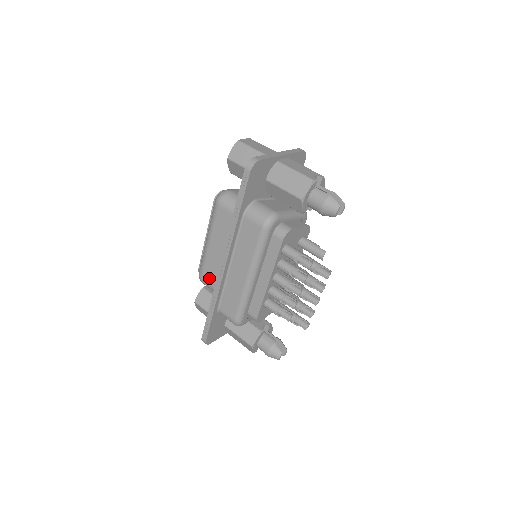
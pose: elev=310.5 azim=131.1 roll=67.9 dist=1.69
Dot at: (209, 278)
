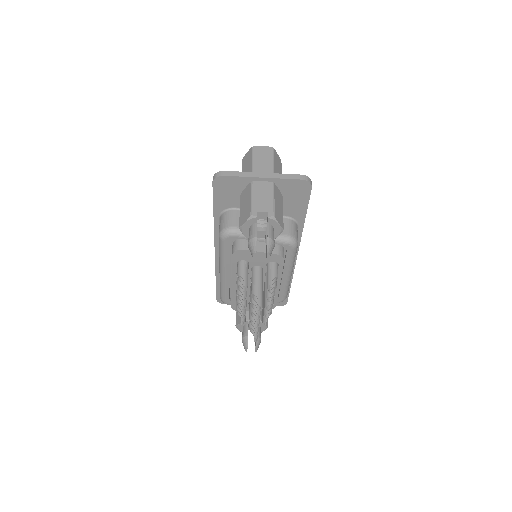
Dot at: occluded
